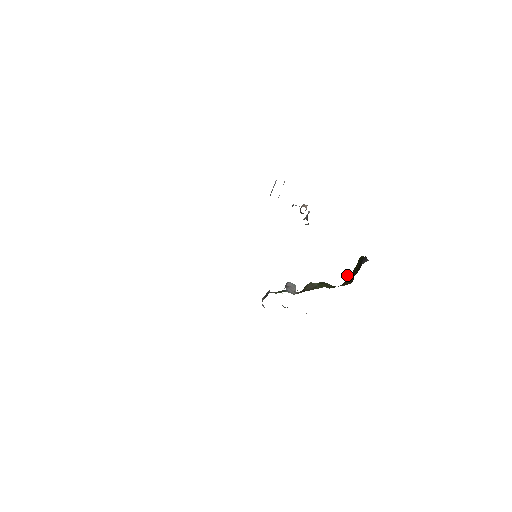
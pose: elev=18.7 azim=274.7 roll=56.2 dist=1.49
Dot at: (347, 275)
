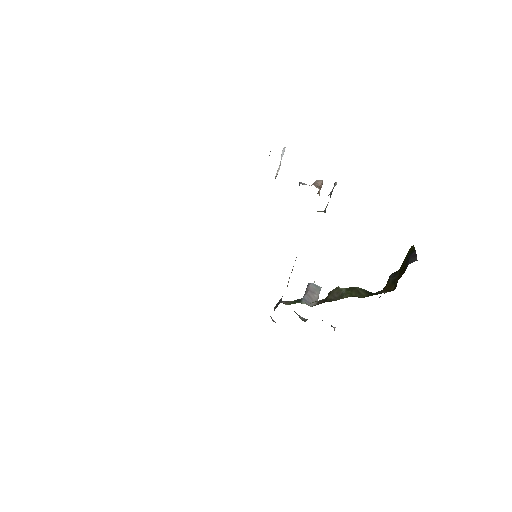
Dot at: (389, 276)
